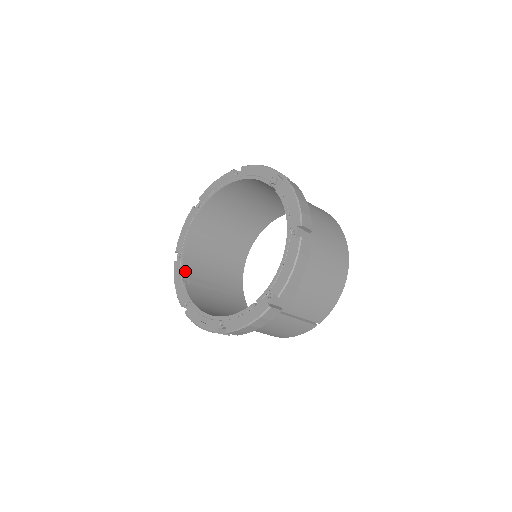
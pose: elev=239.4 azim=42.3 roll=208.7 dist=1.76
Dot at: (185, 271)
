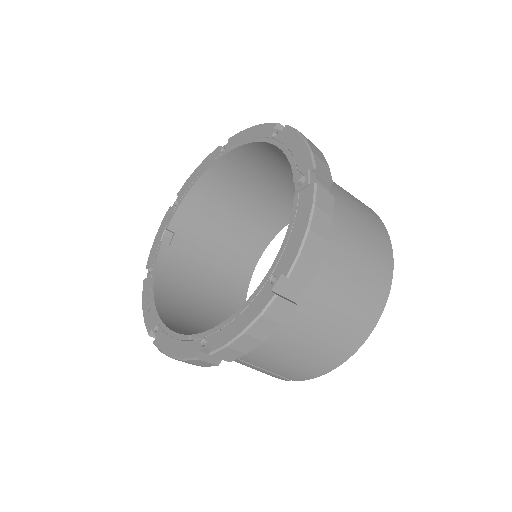
Dot at: (172, 226)
